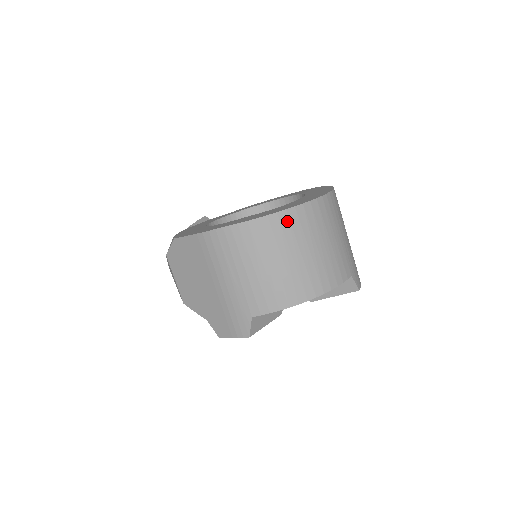
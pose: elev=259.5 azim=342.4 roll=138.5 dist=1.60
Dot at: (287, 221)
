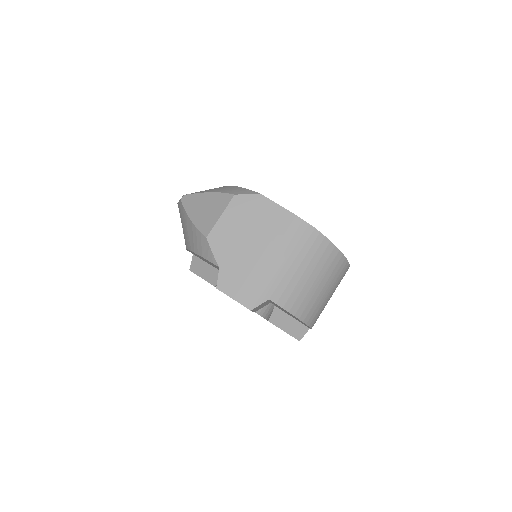
Dot at: (340, 264)
